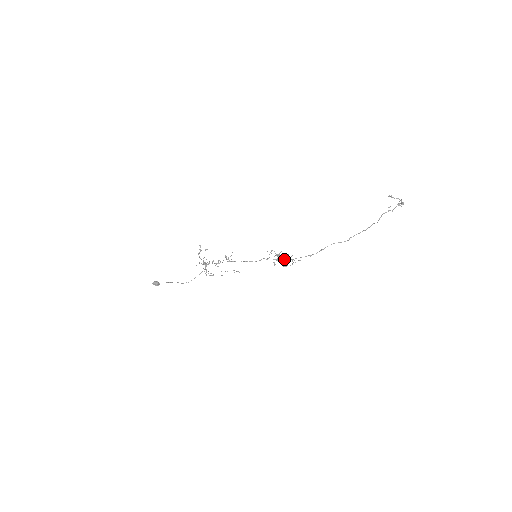
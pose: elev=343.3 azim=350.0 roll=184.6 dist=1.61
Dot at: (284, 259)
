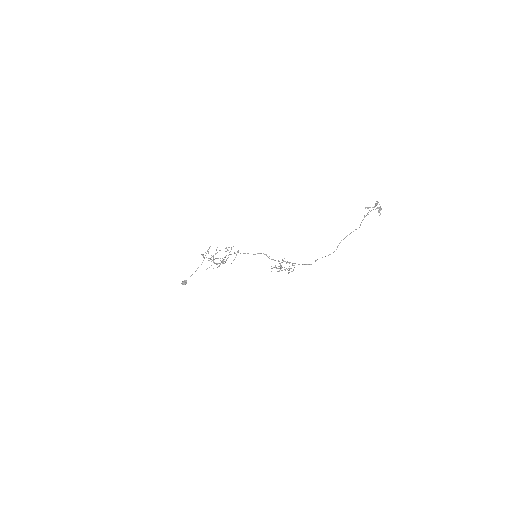
Dot at: (283, 261)
